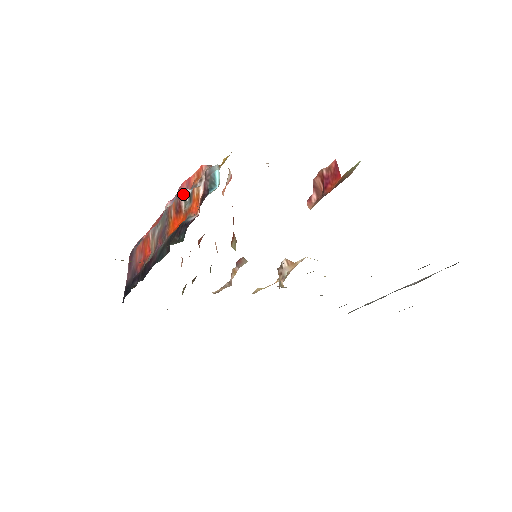
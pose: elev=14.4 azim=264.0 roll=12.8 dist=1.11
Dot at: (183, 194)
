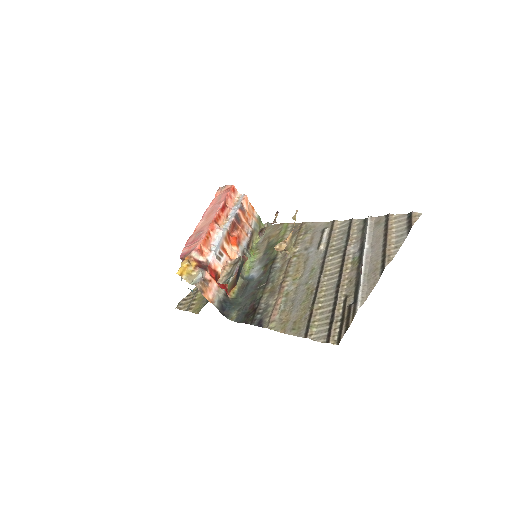
Dot at: occluded
